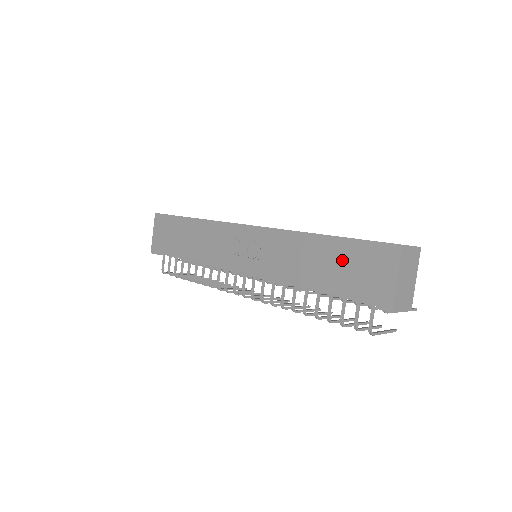
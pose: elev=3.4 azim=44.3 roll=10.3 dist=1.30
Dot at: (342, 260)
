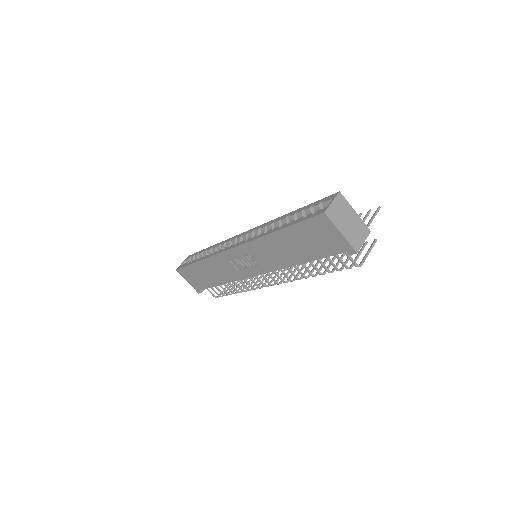
Dot at: (302, 239)
